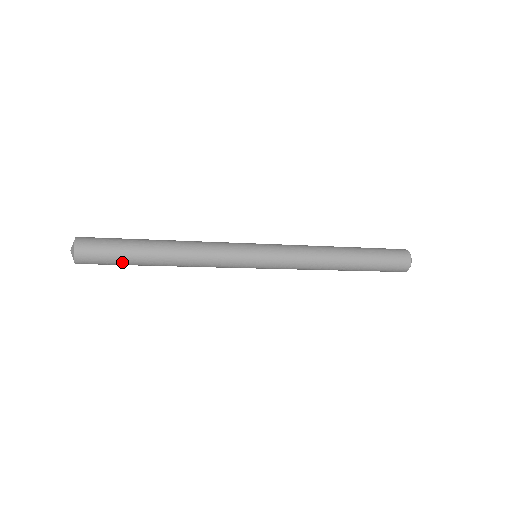
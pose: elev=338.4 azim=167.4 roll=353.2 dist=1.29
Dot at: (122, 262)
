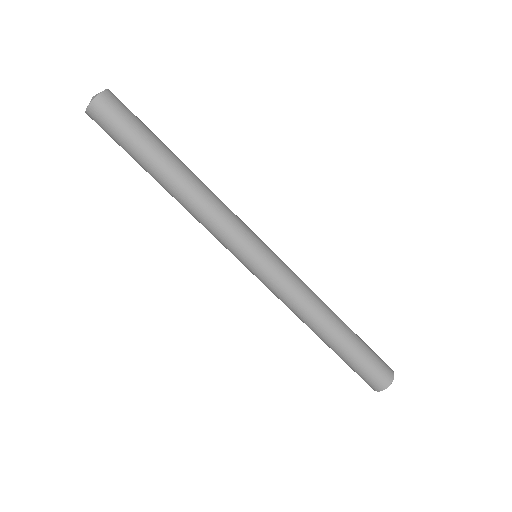
Dot at: (129, 152)
